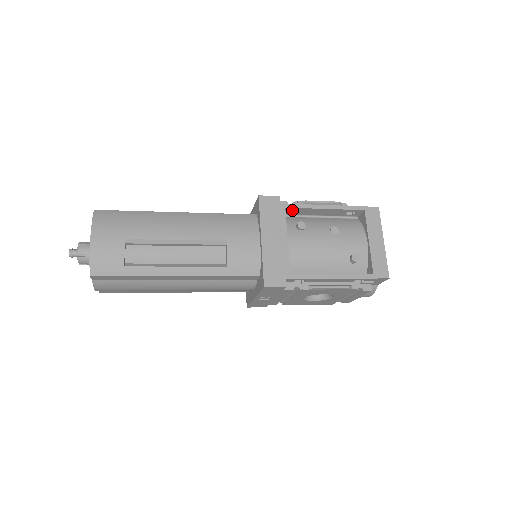
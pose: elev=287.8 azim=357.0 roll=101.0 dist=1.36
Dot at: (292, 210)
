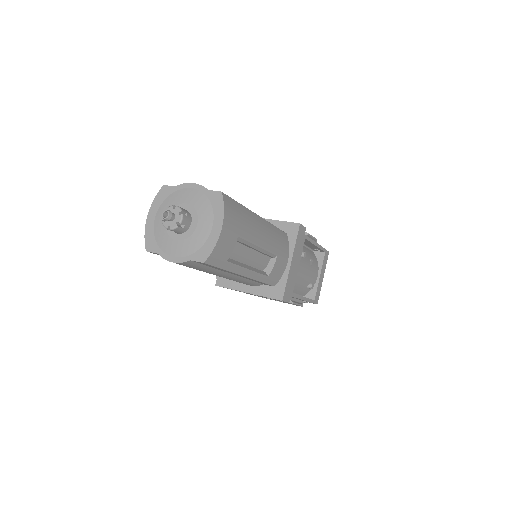
Dot at: occluded
